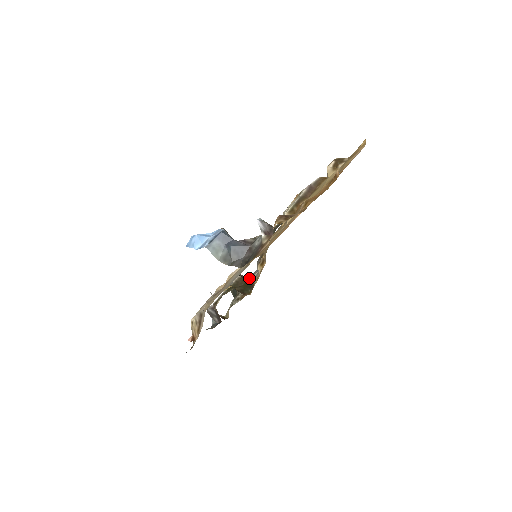
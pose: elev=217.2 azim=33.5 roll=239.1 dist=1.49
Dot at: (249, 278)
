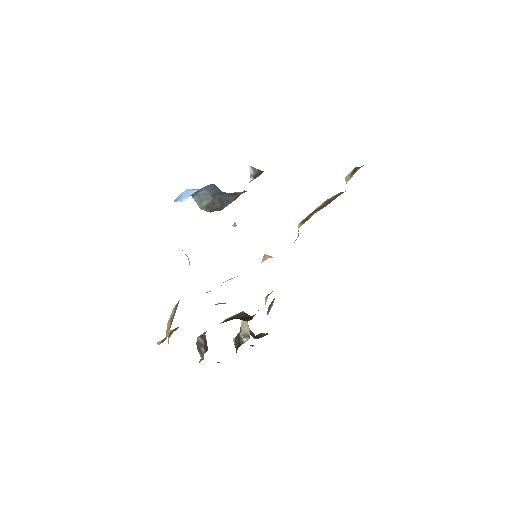
Dot at: occluded
